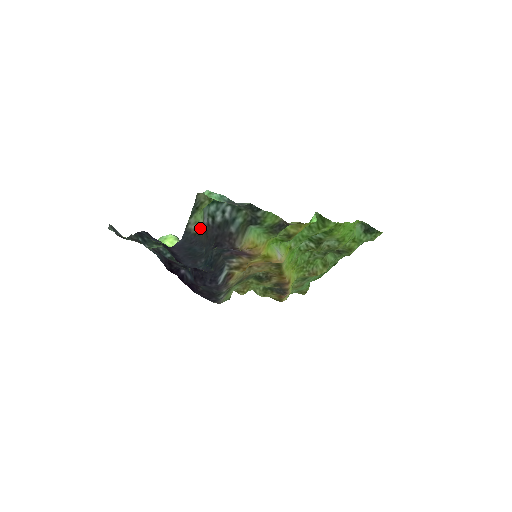
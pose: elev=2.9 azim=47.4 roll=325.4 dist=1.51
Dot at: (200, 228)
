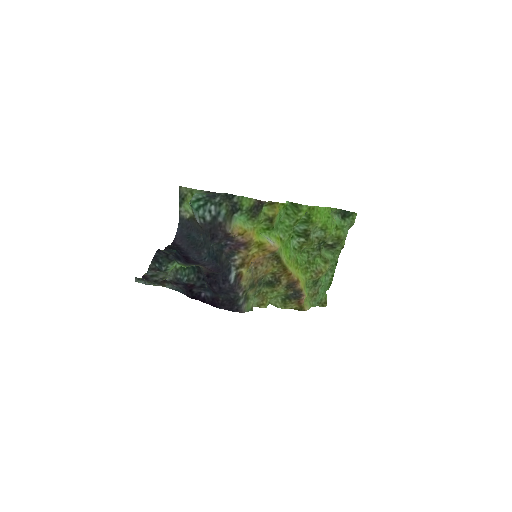
Dot at: (191, 216)
